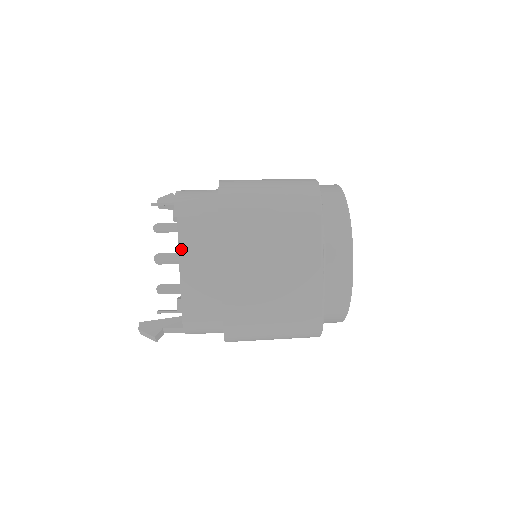
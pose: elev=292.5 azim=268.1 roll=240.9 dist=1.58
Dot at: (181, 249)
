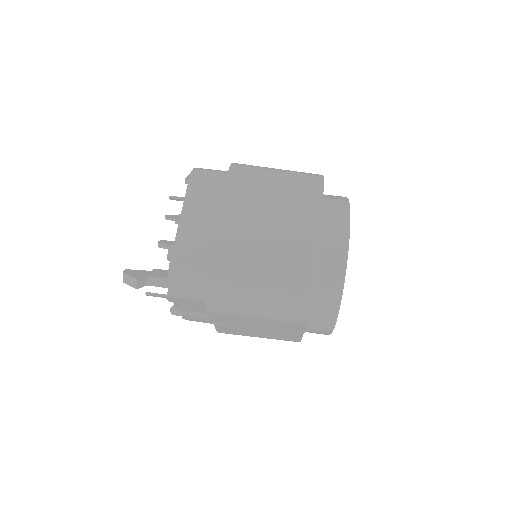
Dot at: (186, 204)
